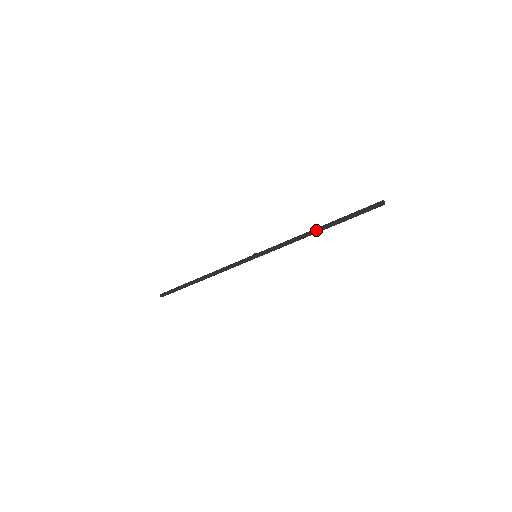
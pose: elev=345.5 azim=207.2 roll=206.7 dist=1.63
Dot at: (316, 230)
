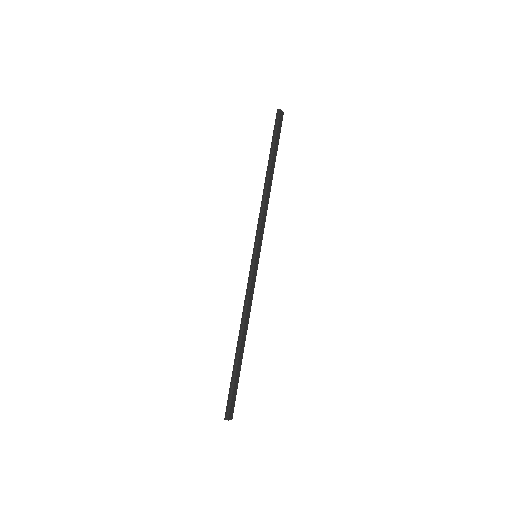
Dot at: (266, 176)
